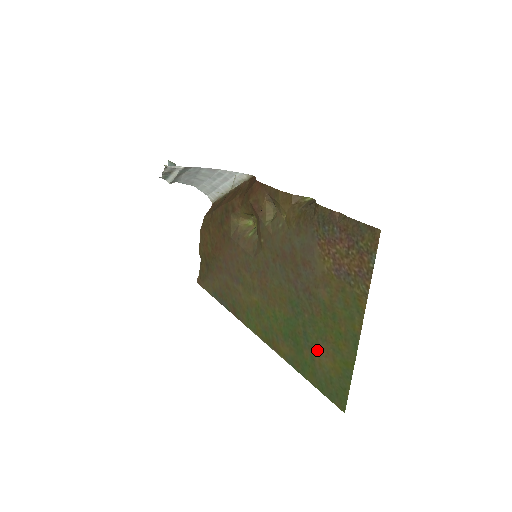
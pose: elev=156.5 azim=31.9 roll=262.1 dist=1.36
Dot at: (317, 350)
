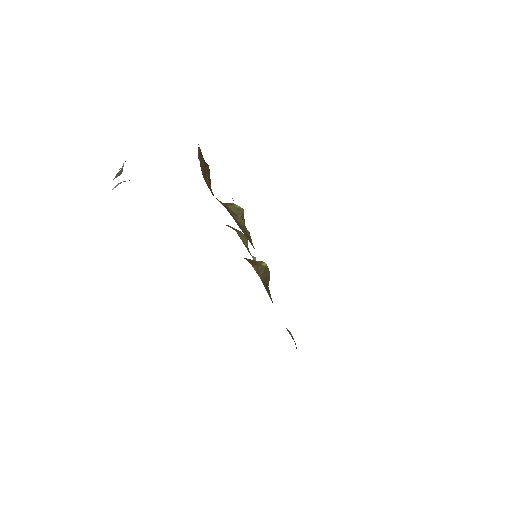
Dot at: occluded
